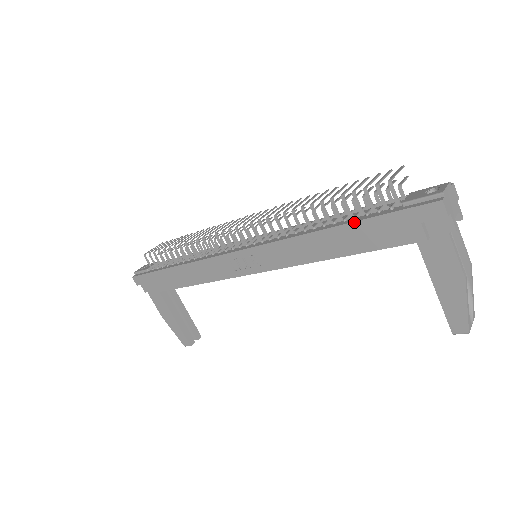
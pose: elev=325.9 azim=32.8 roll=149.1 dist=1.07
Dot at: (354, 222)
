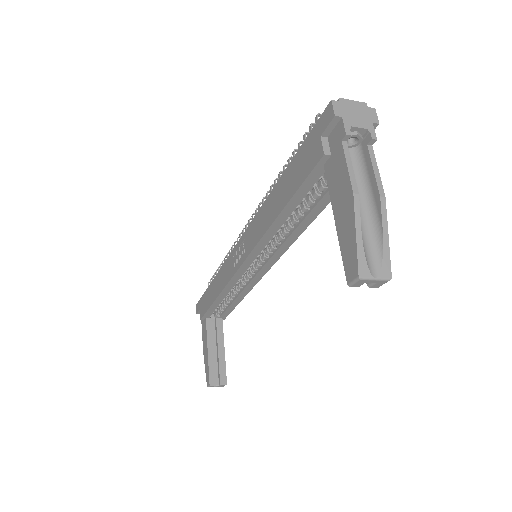
Dot at: (288, 165)
